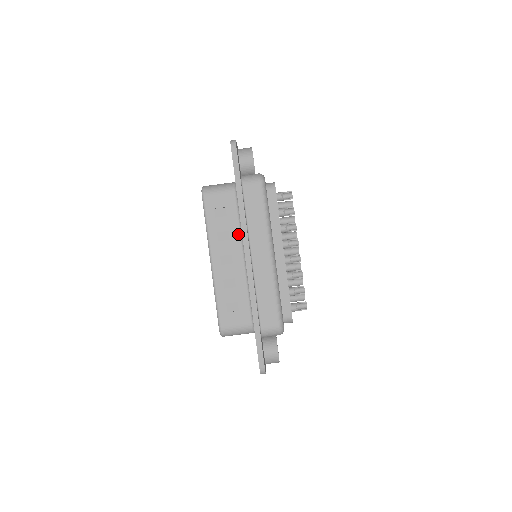
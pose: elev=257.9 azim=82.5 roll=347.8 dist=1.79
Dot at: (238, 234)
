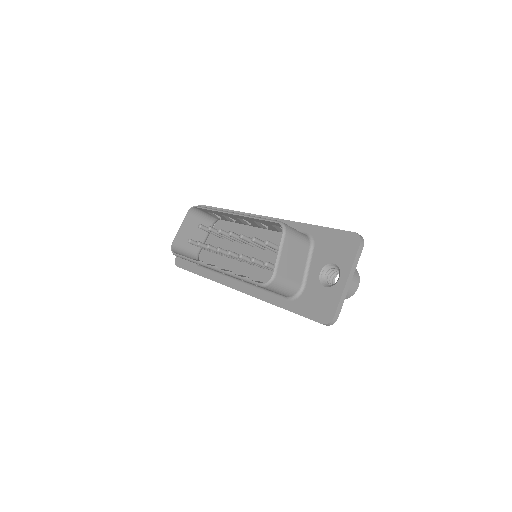
Dot at: (252, 284)
